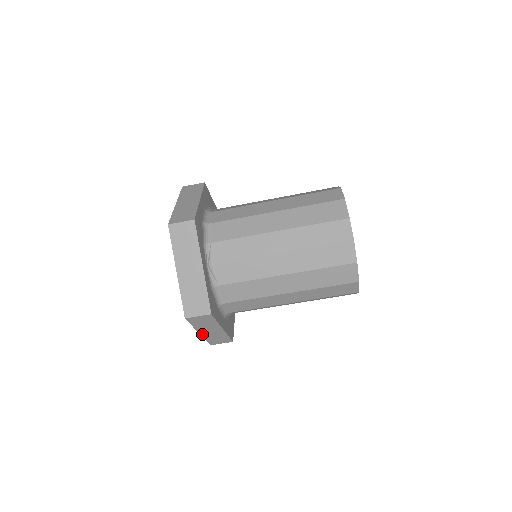
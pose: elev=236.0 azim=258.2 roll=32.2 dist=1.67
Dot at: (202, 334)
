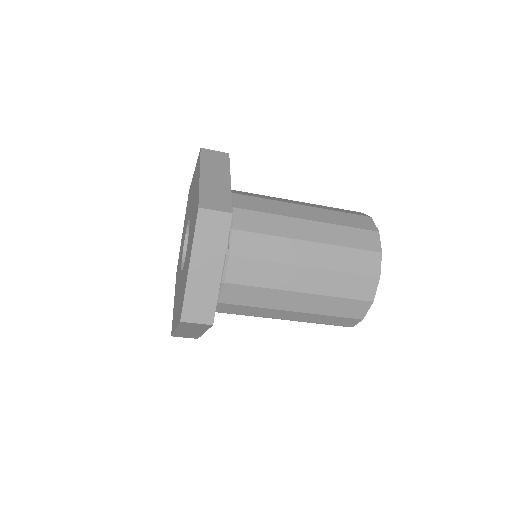
Dot at: occluded
